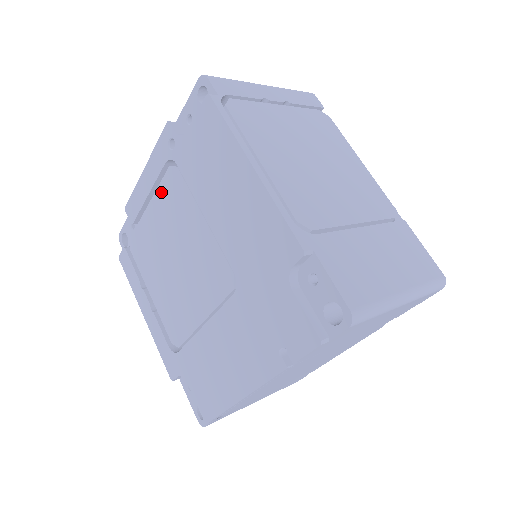
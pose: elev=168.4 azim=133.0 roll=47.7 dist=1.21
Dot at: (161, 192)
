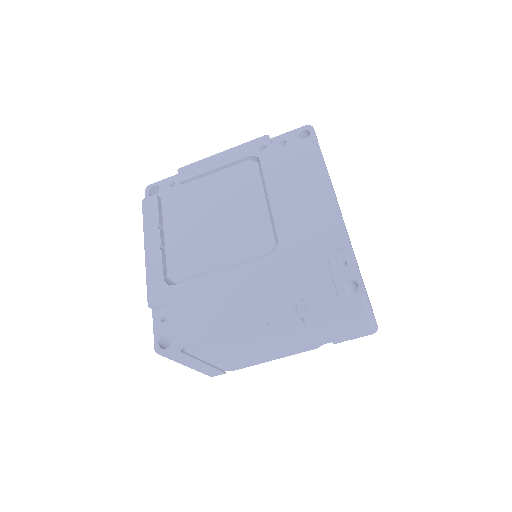
Dot at: (229, 172)
